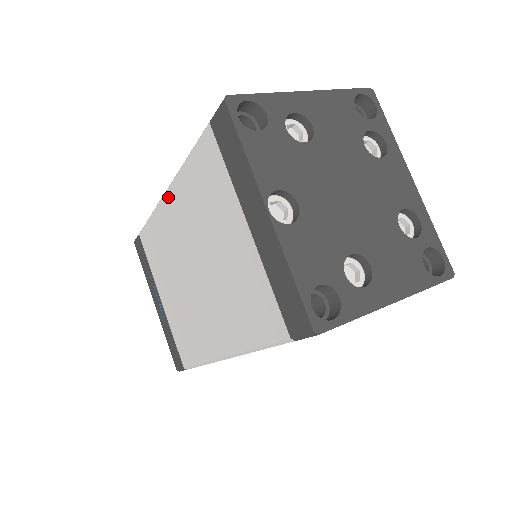
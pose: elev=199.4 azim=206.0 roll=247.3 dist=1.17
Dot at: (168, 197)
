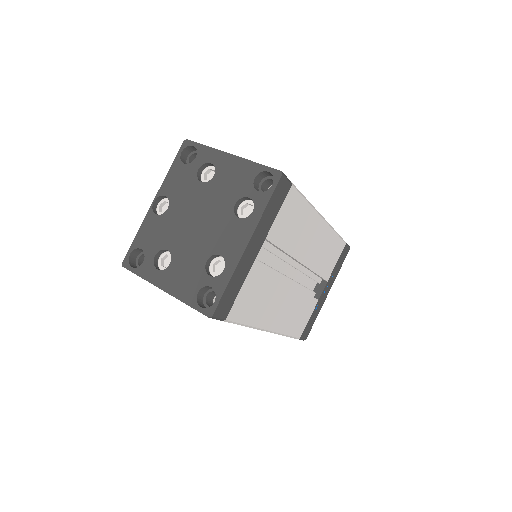
Dot at: occluded
